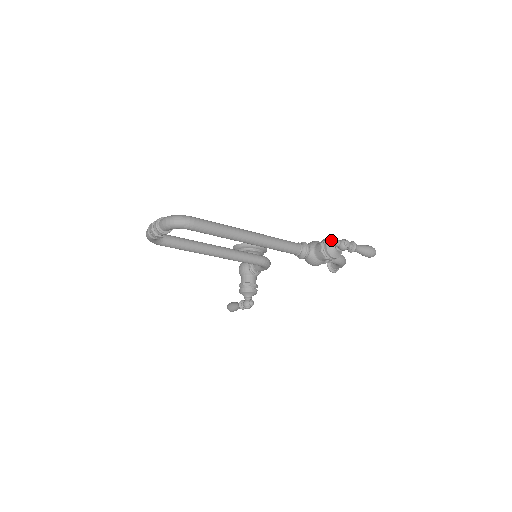
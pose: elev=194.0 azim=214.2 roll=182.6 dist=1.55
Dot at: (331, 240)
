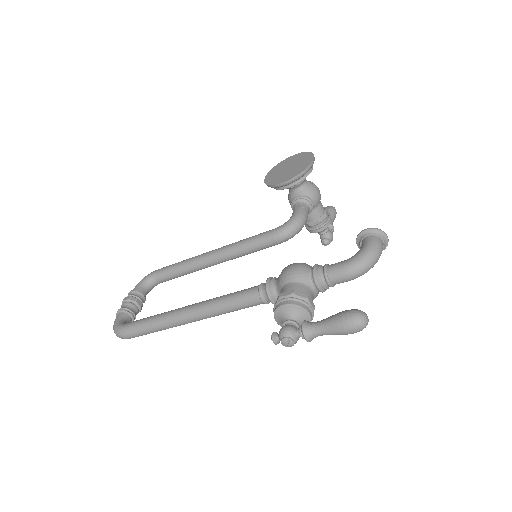
Dot at: (278, 313)
